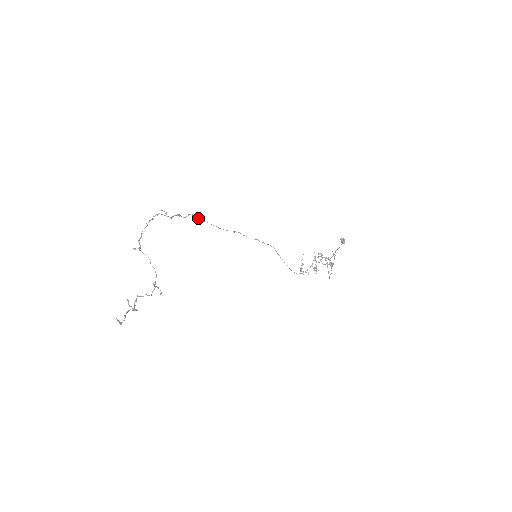
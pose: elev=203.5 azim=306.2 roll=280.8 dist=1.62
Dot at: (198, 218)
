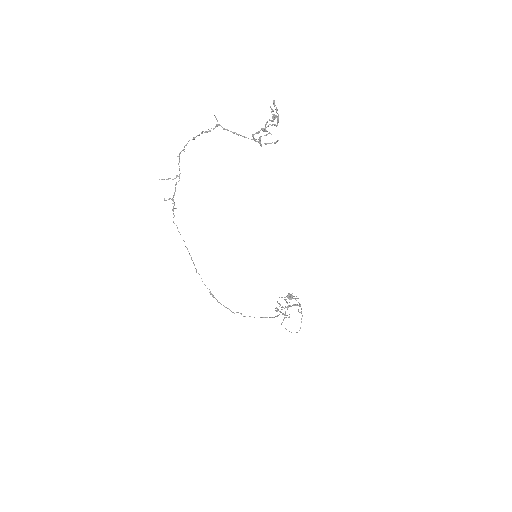
Dot at: occluded
